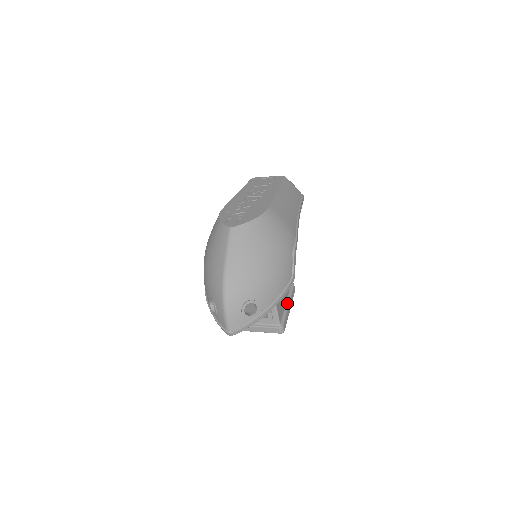
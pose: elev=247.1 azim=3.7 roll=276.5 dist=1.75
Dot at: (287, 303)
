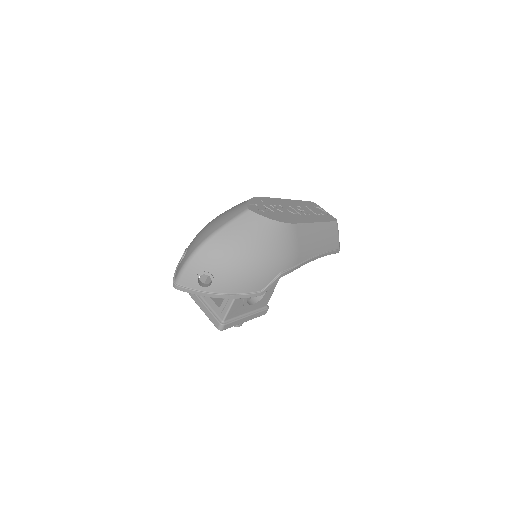
Dot at: (247, 314)
